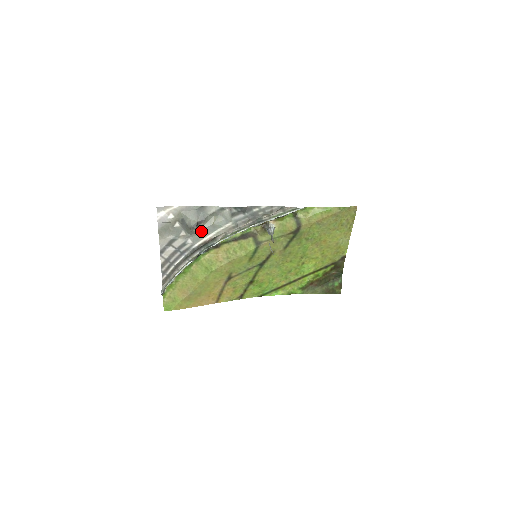
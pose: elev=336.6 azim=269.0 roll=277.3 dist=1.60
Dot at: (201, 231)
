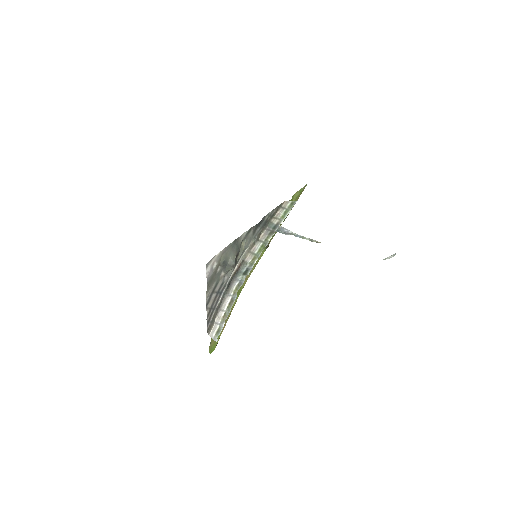
Dot at: occluded
